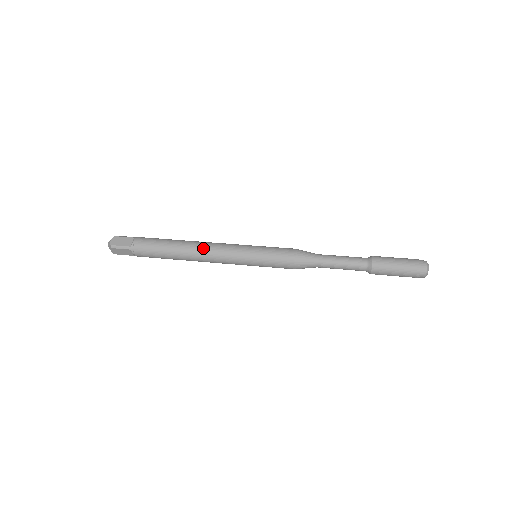
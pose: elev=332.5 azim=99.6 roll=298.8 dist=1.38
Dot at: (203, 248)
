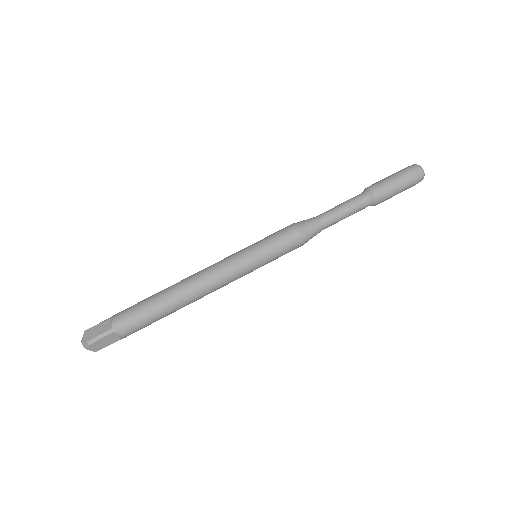
Dot at: (205, 295)
